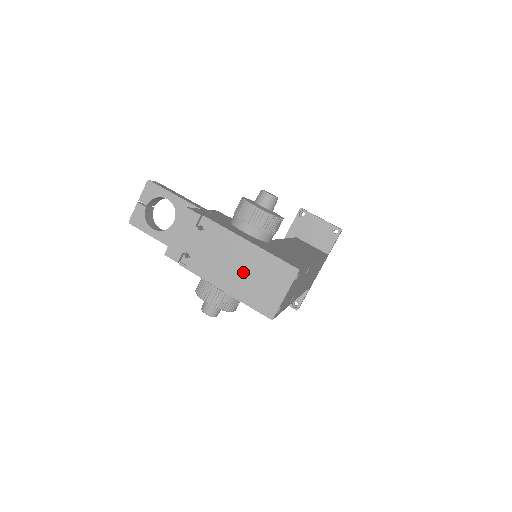
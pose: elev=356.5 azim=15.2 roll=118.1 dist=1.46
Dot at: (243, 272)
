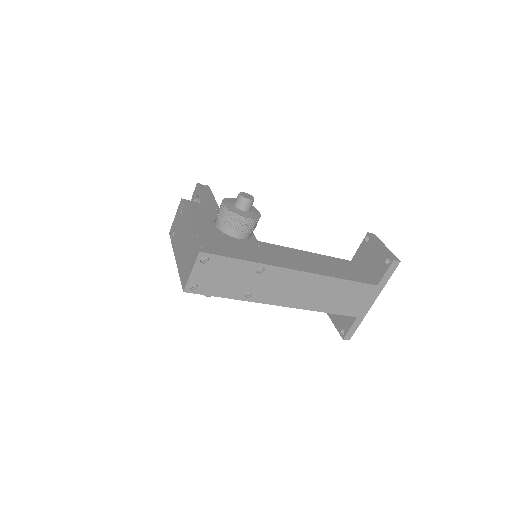
Dot at: (184, 250)
